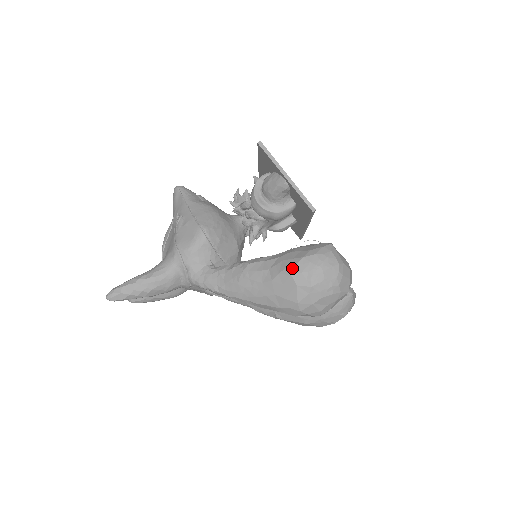
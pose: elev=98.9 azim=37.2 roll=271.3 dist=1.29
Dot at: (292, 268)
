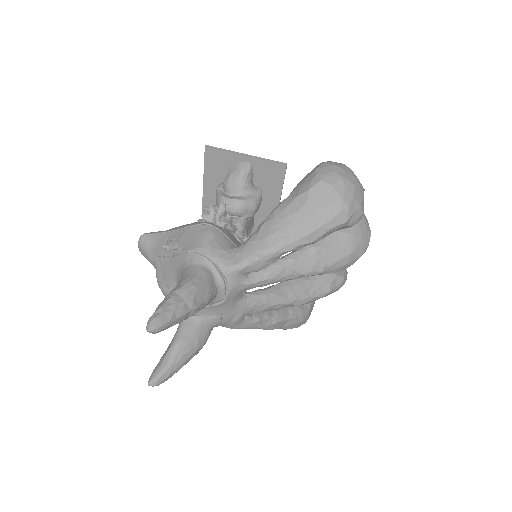
Dot at: (316, 177)
